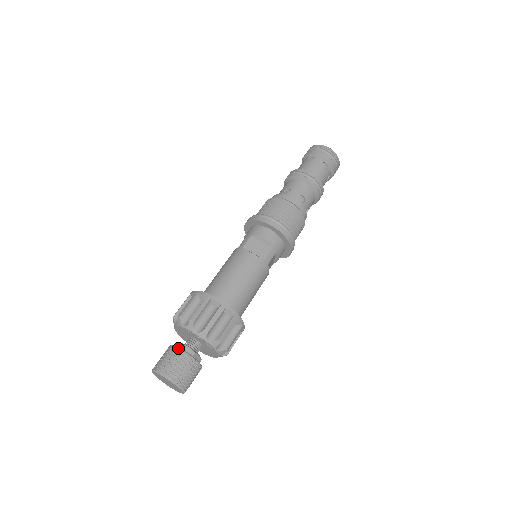
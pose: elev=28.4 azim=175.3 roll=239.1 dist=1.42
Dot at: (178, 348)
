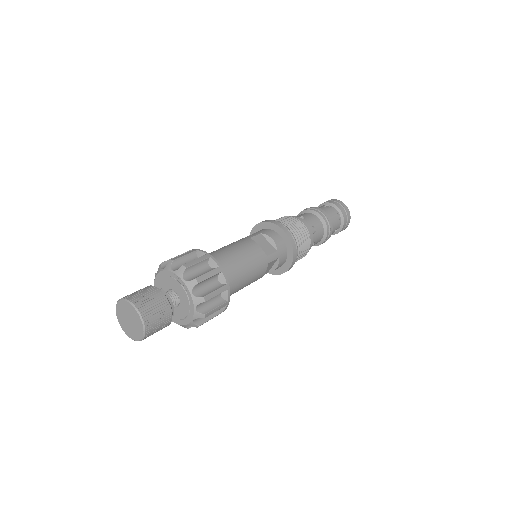
Dot at: (158, 288)
